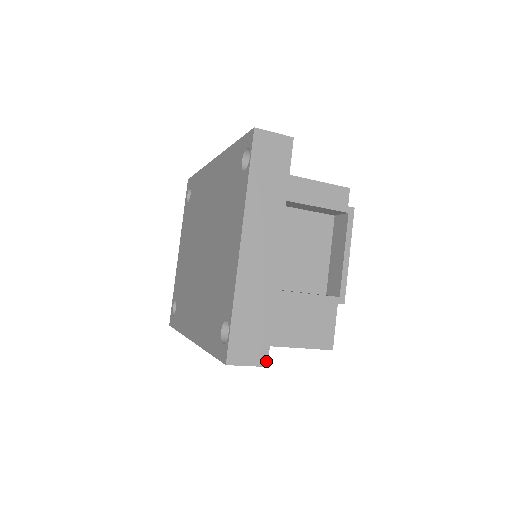
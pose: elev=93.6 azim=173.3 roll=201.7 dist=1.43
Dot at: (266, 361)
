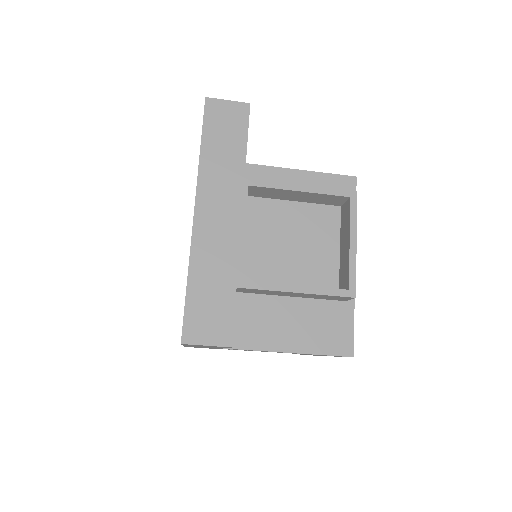
Dot at: (230, 340)
